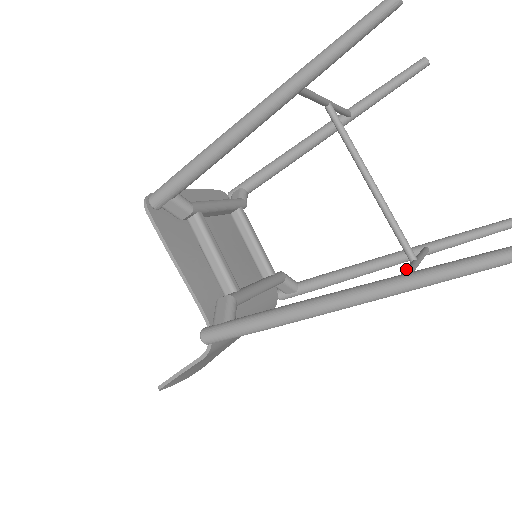
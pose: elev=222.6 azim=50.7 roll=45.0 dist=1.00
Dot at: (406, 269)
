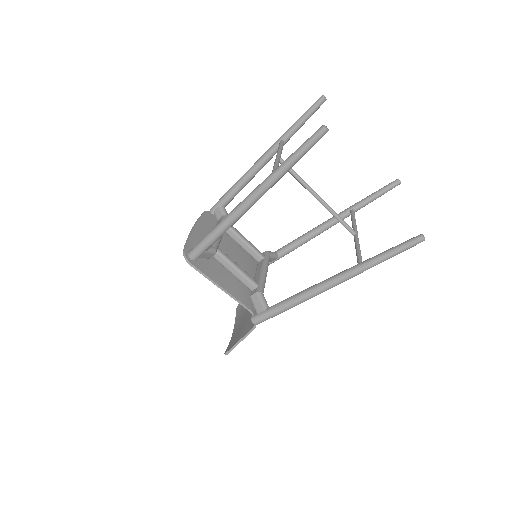
Dot at: (357, 250)
